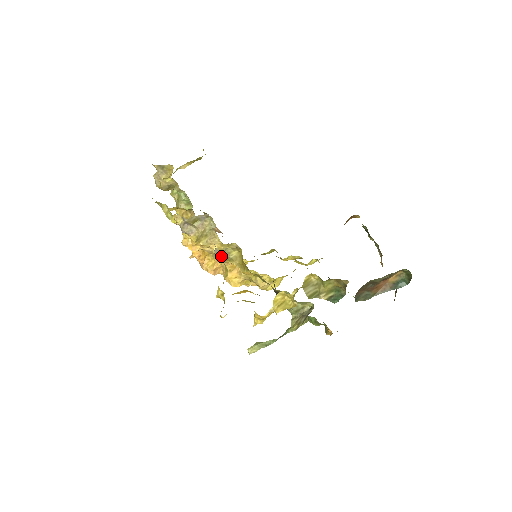
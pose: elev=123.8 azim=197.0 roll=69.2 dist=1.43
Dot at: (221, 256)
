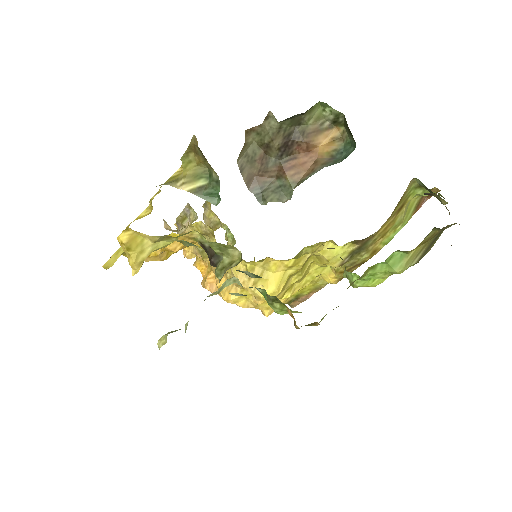
Dot at: (201, 252)
